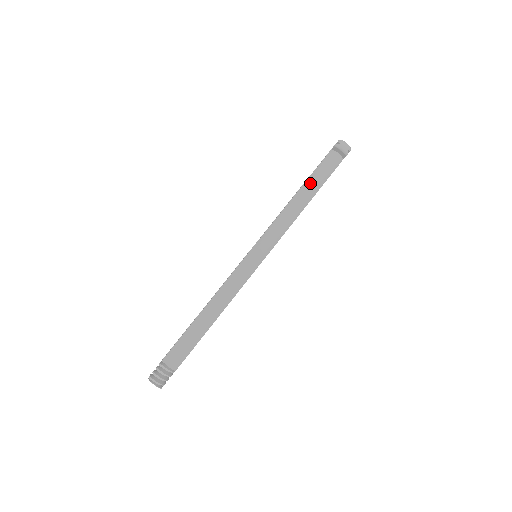
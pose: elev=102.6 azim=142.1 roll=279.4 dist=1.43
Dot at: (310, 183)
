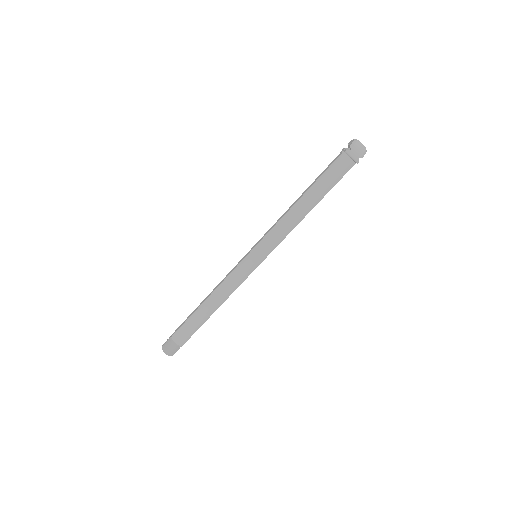
Dot at: (314, 190)
